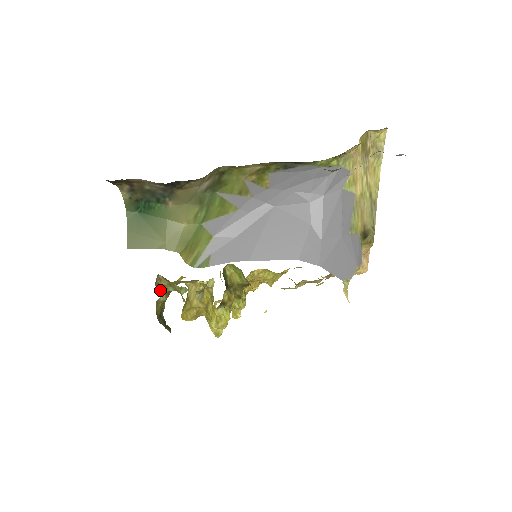
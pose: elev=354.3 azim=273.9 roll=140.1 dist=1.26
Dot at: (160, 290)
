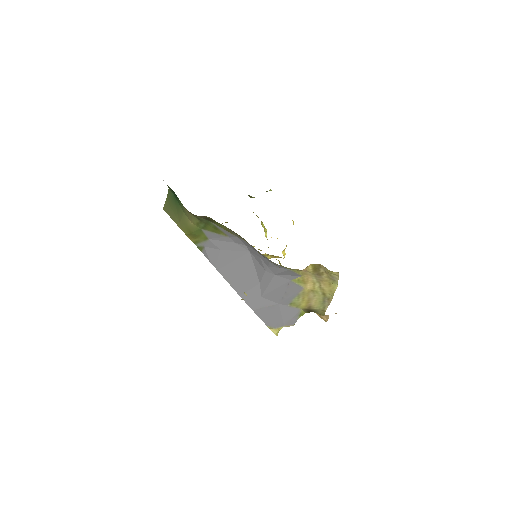
Dot at: occluded
